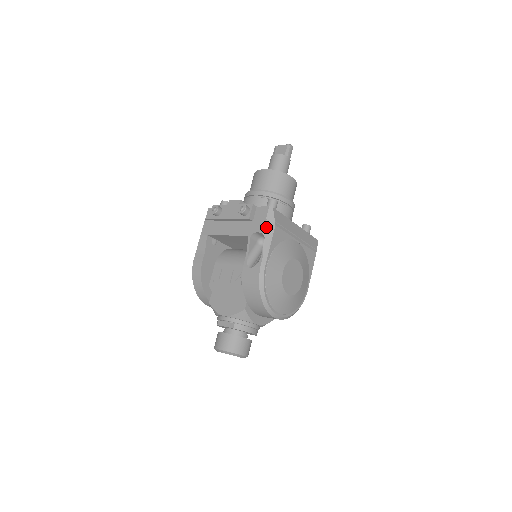
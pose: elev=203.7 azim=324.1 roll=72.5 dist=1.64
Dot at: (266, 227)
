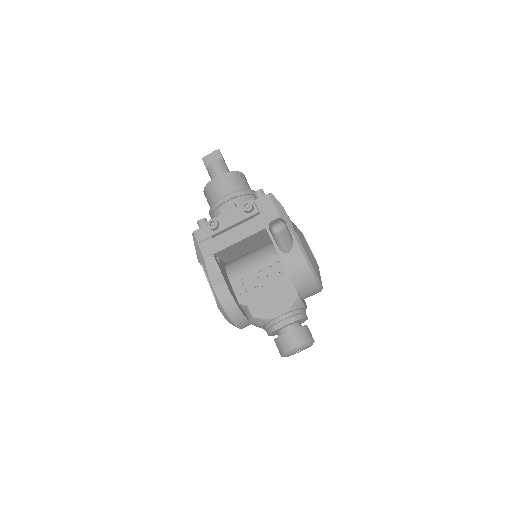
Dot at: (279, 211)
